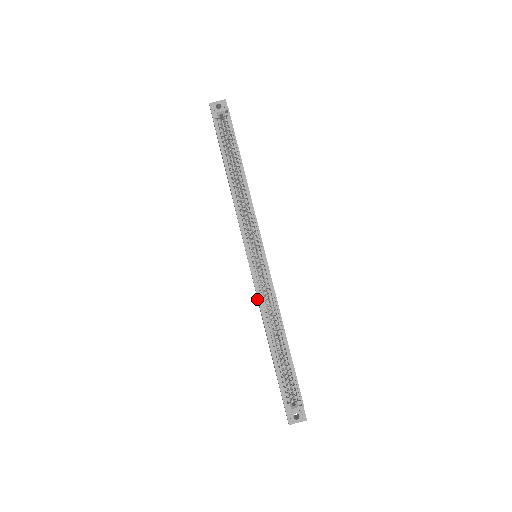
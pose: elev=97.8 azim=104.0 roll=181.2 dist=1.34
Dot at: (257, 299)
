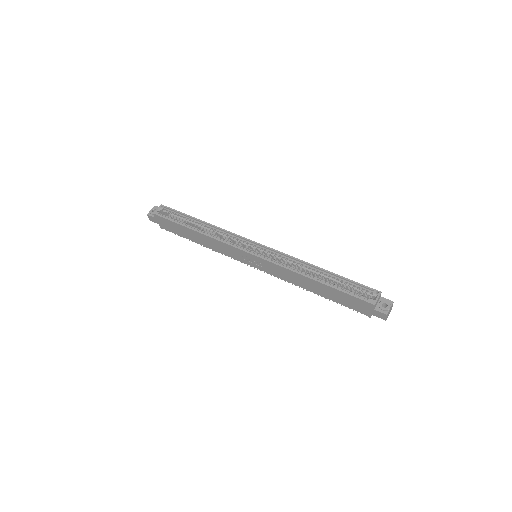
Dot at: occluded
